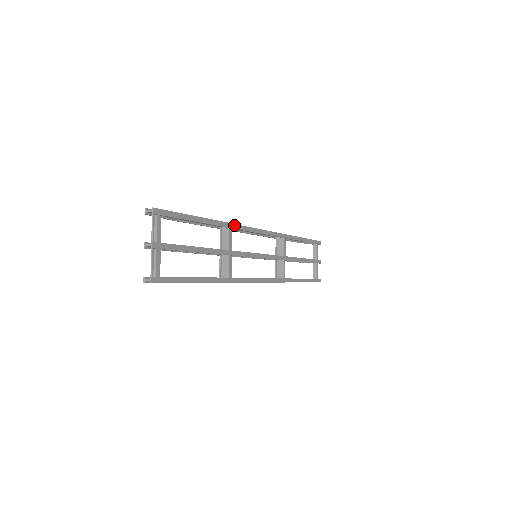
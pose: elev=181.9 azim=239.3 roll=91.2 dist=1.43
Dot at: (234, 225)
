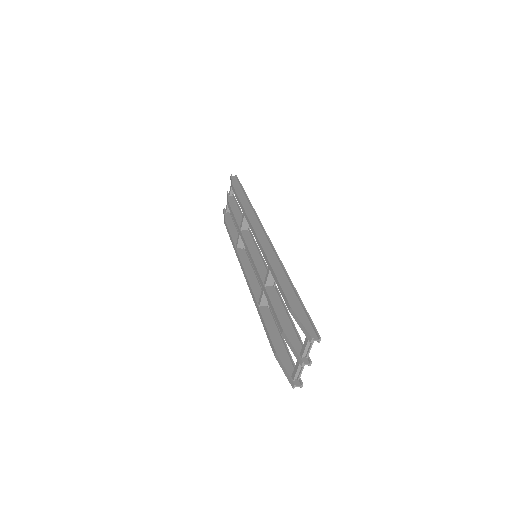
Dot at: (281, 262)
